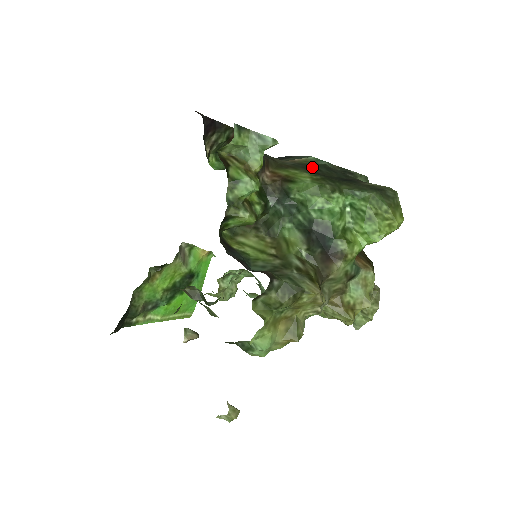
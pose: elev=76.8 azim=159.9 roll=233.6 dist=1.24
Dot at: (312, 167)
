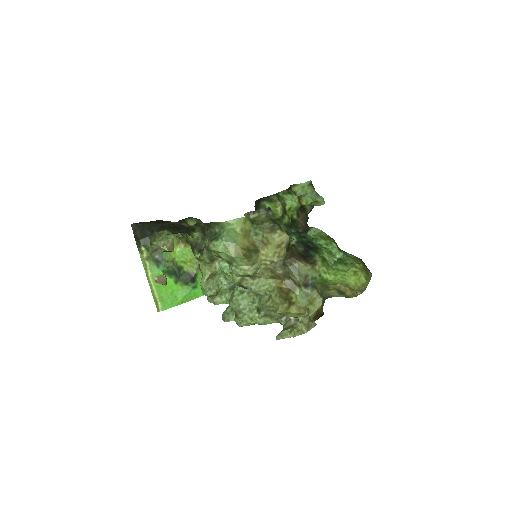
Dot at: occluded
